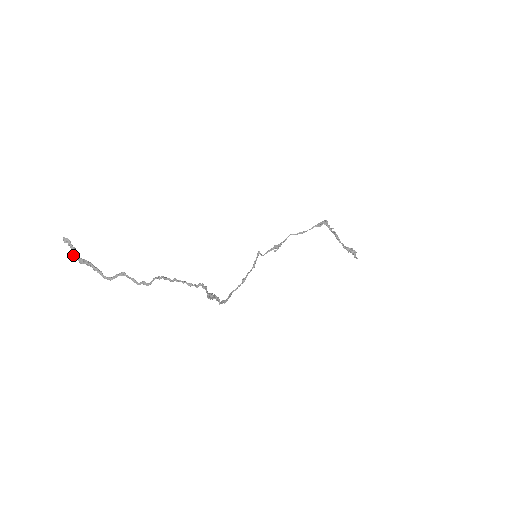
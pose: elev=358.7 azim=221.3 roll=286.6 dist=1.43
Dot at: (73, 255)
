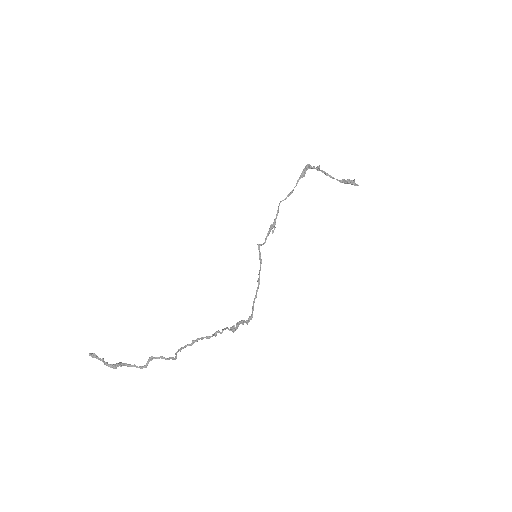
Dot at: occluded
